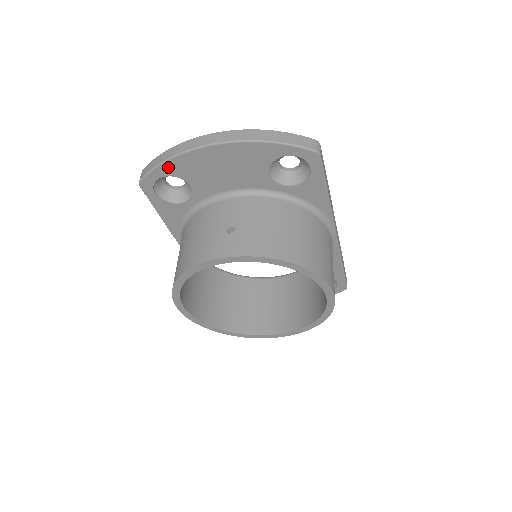
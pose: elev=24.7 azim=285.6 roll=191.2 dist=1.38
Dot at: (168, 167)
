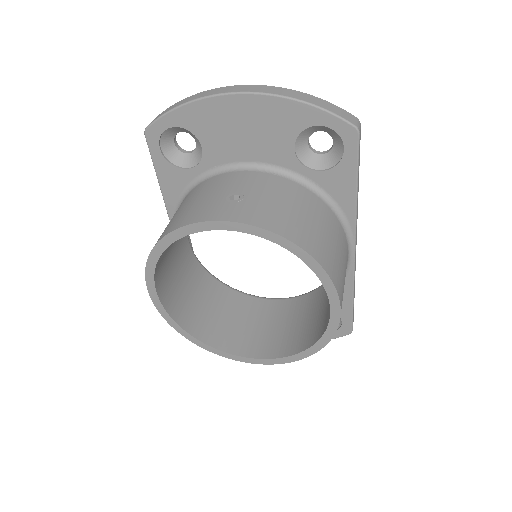
Dot at: (182, 114)
